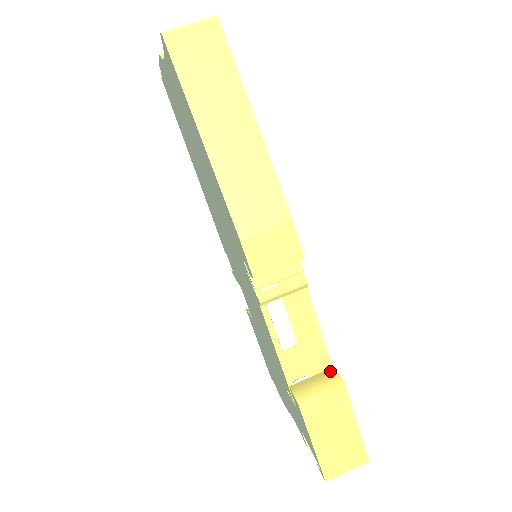
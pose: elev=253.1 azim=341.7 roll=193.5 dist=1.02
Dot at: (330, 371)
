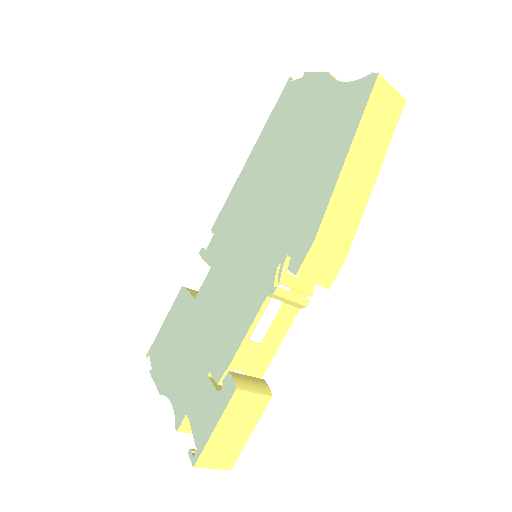
Dot at: (262, 380)
